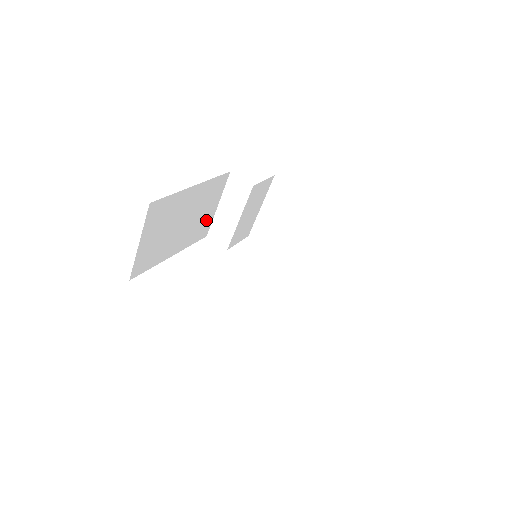
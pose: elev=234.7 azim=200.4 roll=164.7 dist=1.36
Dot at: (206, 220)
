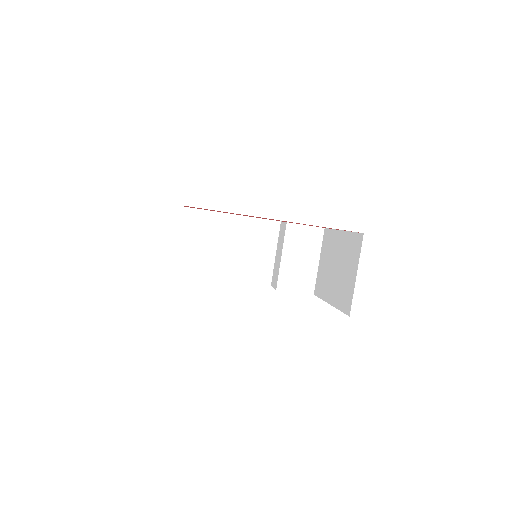
Dot at: (263, 264)
